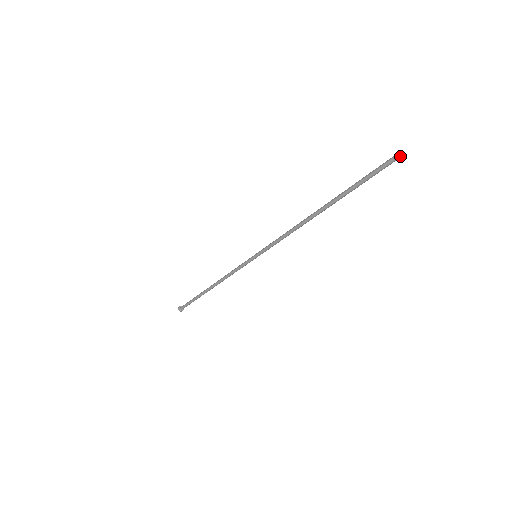
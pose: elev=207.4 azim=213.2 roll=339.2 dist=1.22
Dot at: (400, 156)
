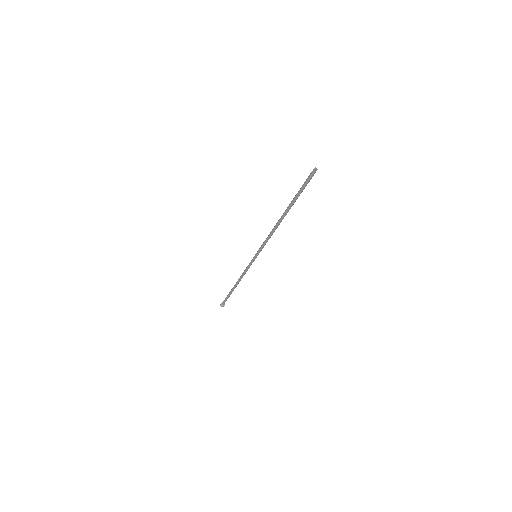
Dot at: (314, 170)
